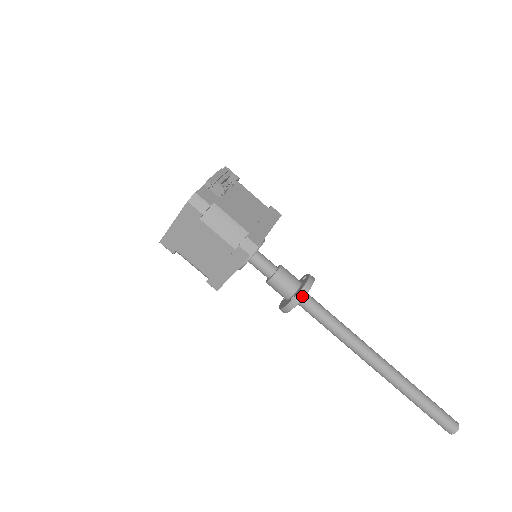
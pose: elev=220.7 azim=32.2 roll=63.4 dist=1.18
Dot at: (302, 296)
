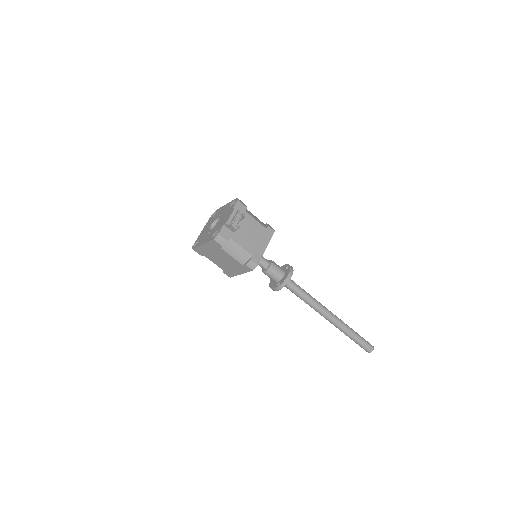
Dot at: (284, 285)
